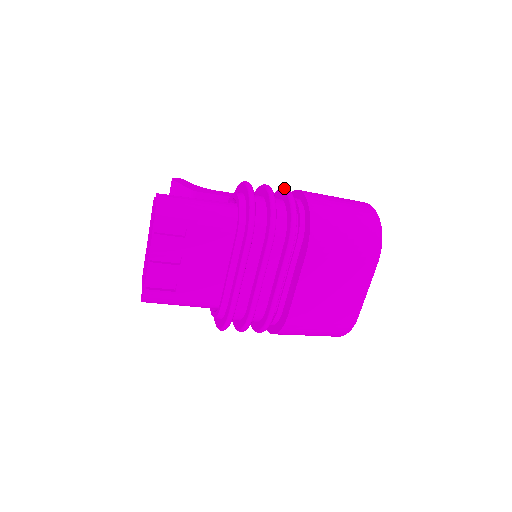
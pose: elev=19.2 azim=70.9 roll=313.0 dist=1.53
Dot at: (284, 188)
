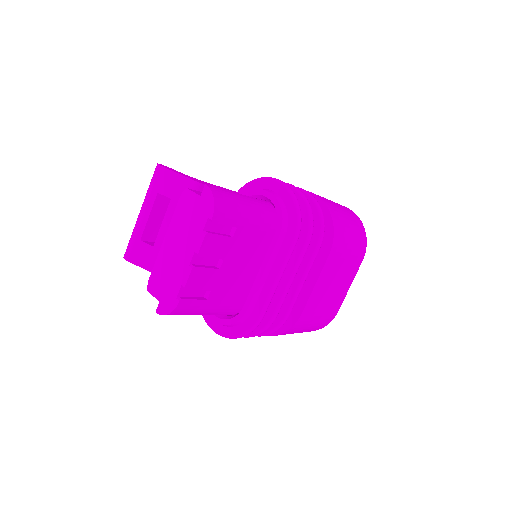
Dot at: (297, 187)
